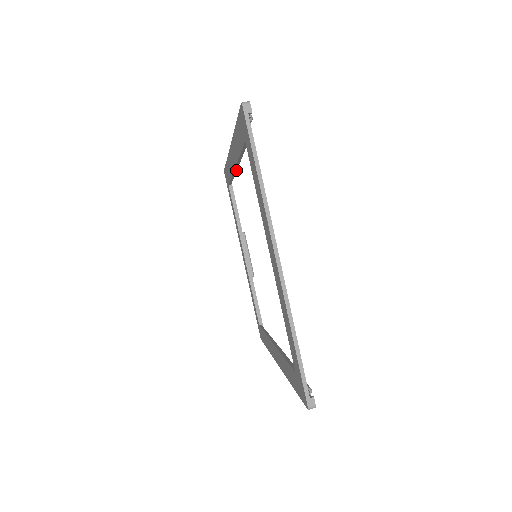
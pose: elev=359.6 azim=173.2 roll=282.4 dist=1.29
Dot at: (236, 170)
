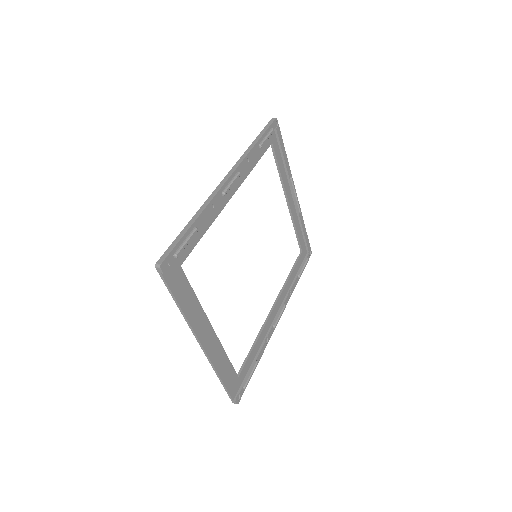
Dot at: (237, 189)
